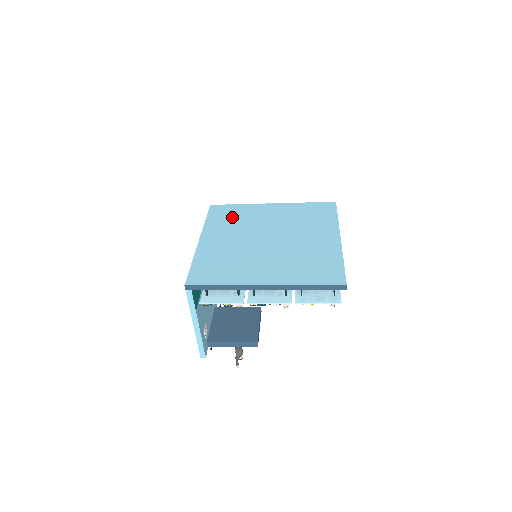
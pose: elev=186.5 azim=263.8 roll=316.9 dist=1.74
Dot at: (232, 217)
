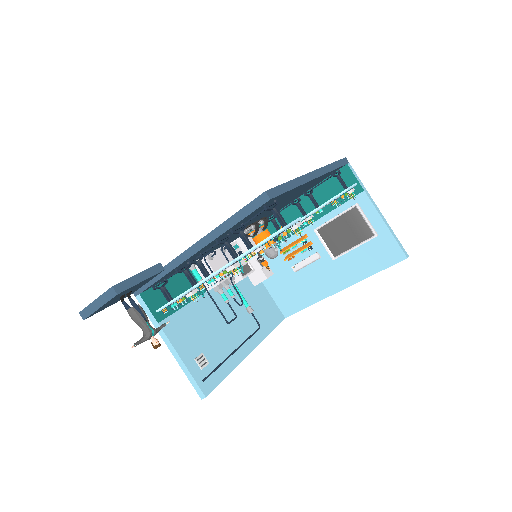
Dot at: occluded
